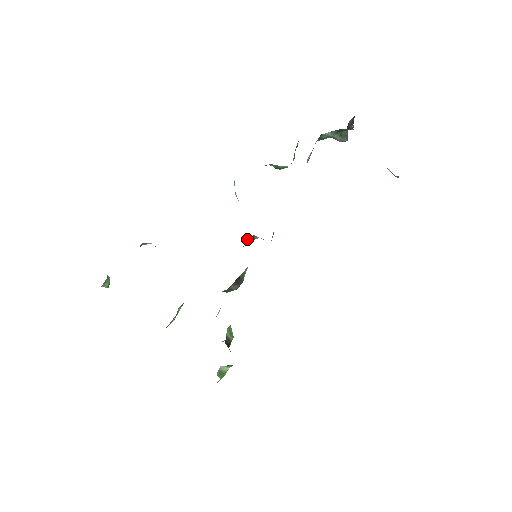
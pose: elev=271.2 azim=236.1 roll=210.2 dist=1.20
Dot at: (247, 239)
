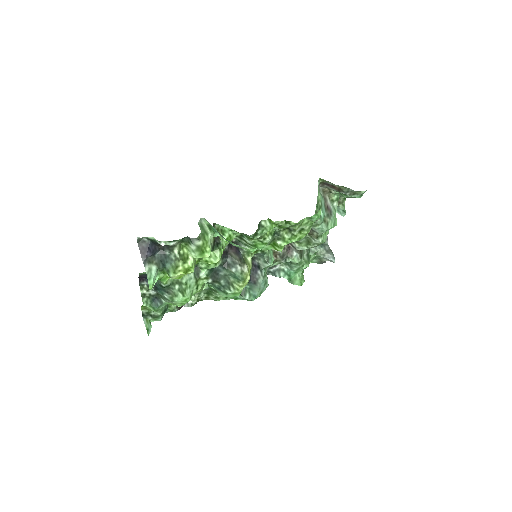
Dot at: (252, 259)
